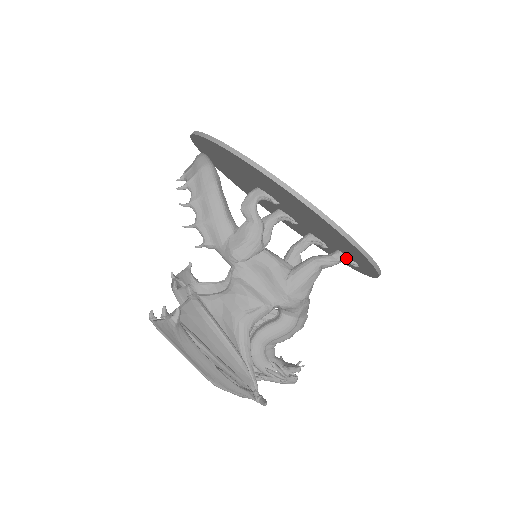
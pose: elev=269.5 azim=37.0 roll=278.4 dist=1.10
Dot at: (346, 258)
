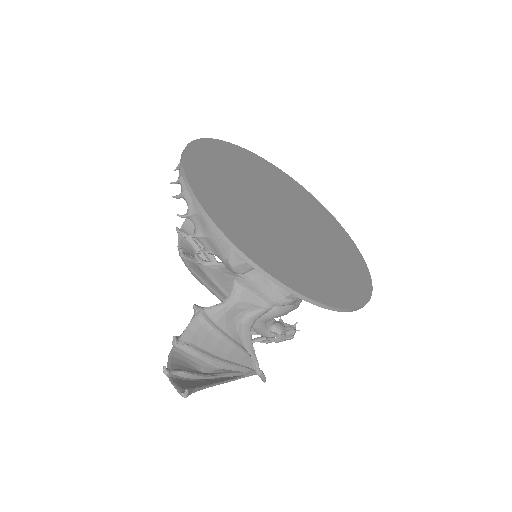
Dot at: occluded
